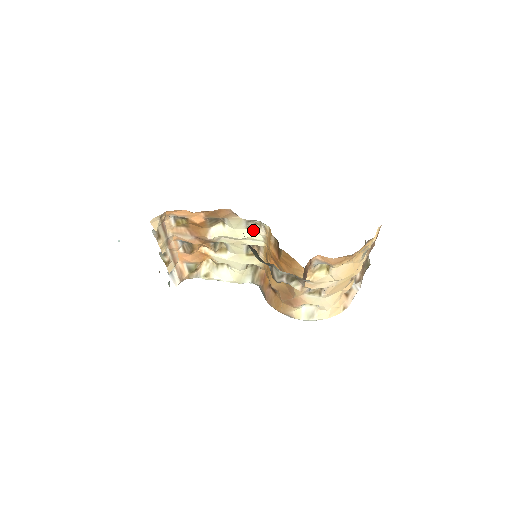
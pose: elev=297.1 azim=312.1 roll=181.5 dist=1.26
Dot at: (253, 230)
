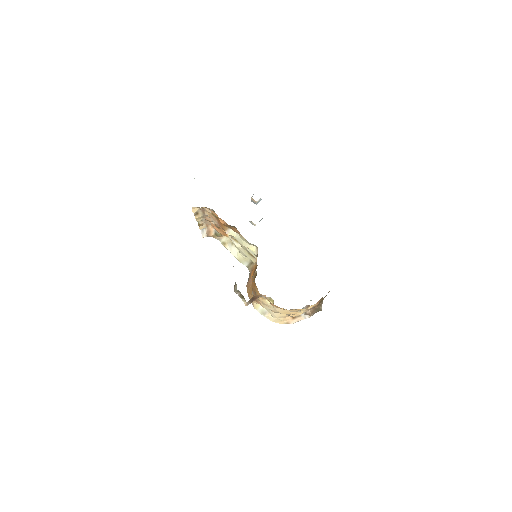
Dot at: (253, 247)
